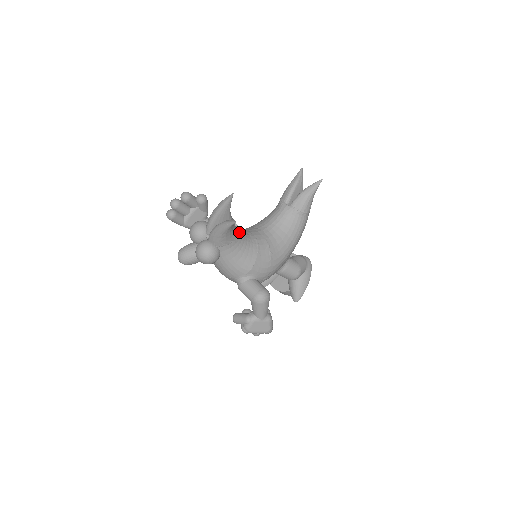
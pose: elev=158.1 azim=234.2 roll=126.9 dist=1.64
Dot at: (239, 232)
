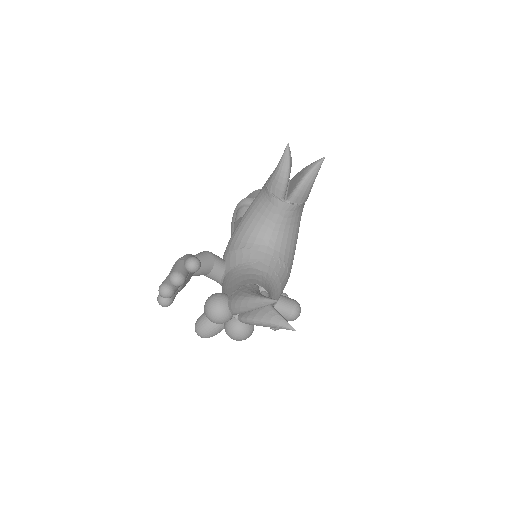
Dot at: (268, 294)
